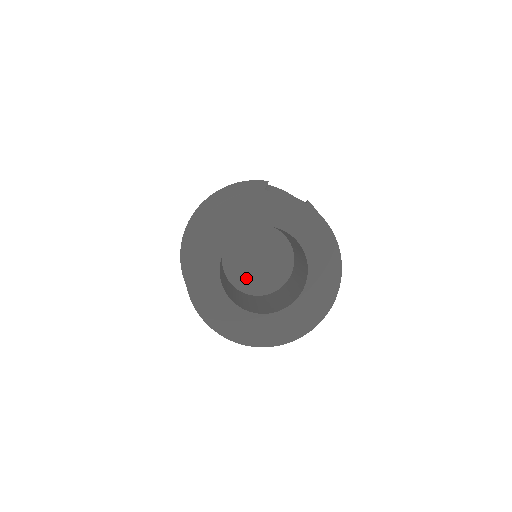
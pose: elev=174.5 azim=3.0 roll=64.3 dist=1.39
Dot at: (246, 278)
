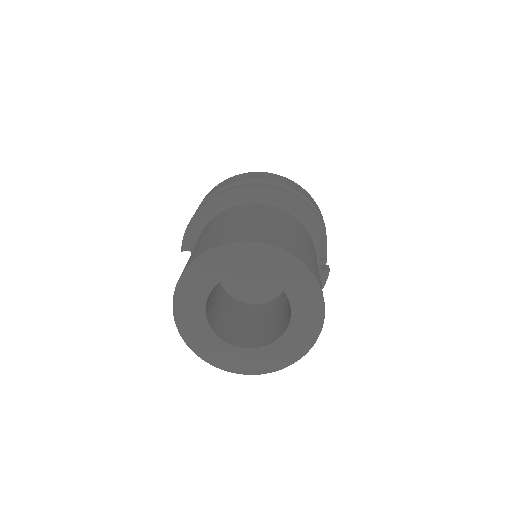
Dot at: occluded
